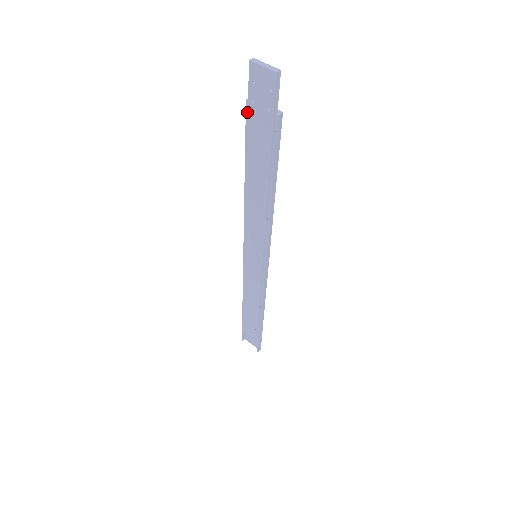
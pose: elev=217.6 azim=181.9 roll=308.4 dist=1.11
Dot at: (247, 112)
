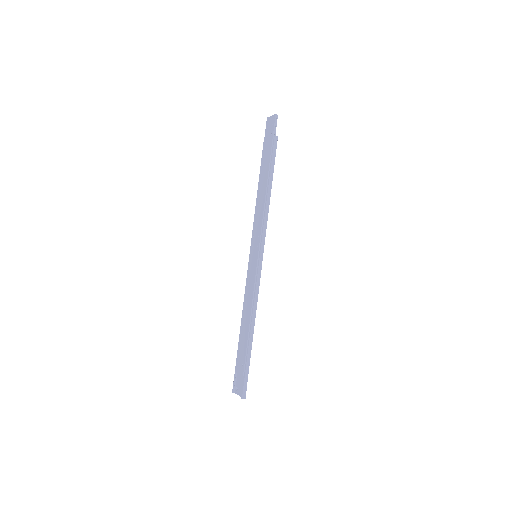
Dot at: (264, 145)
